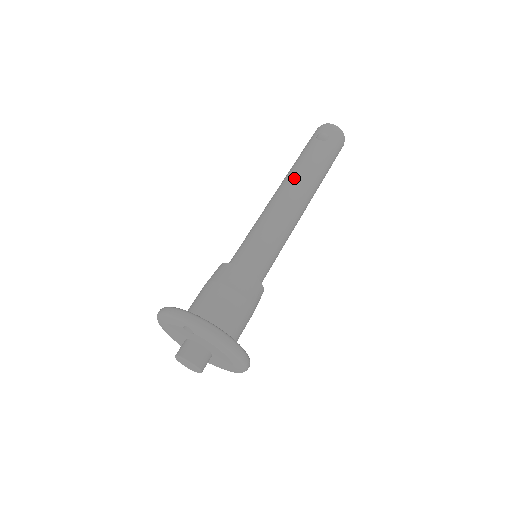
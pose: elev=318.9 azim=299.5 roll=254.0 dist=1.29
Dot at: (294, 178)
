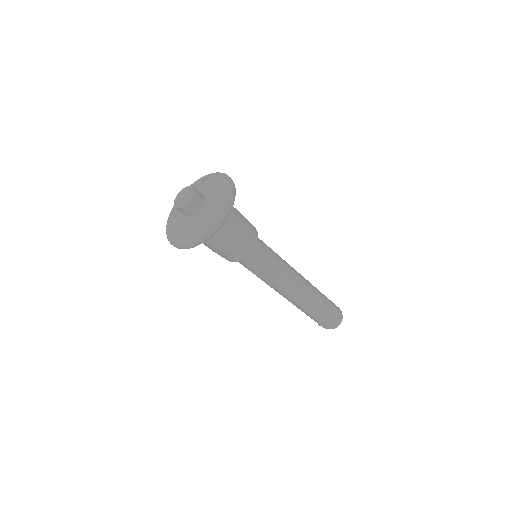
Dot at: occluded
